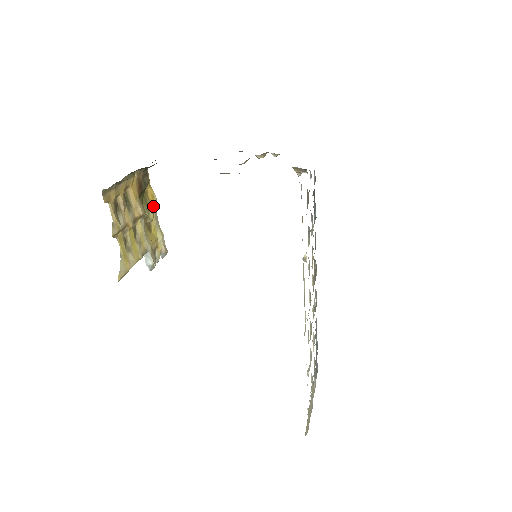
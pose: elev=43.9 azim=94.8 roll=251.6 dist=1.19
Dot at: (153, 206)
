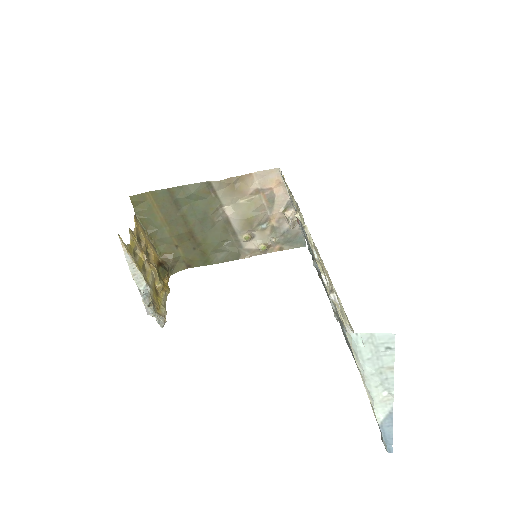
Dot at: (165, 286)
